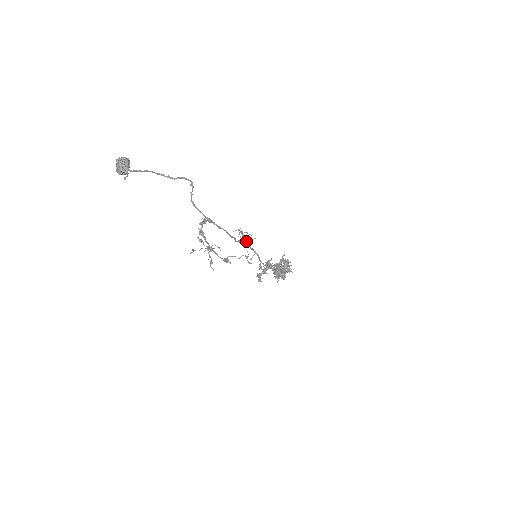
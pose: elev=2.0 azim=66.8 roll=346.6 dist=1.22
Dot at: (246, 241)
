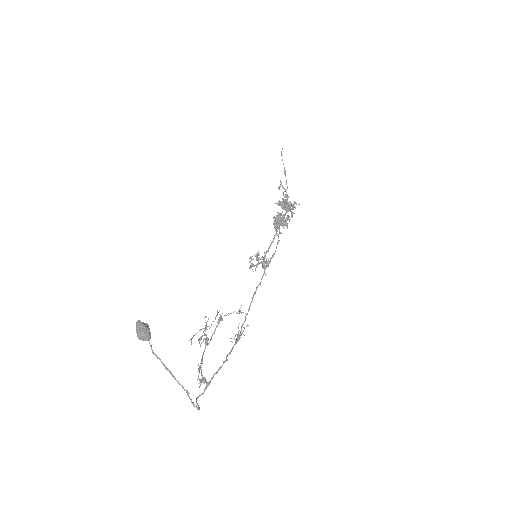
Dot at: occluded
